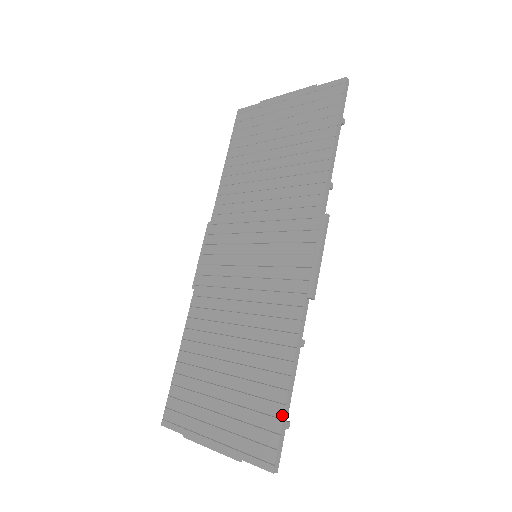
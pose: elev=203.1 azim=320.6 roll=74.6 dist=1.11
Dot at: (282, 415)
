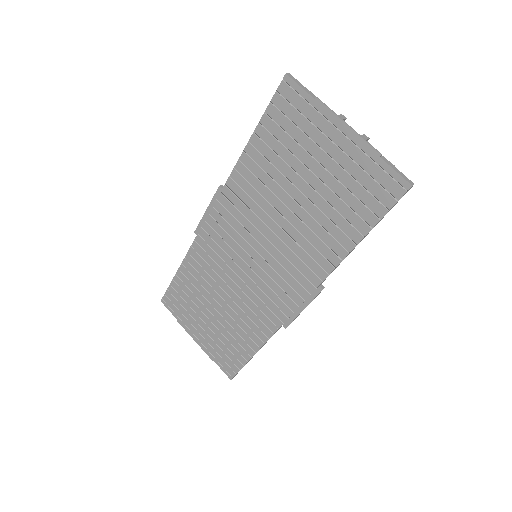
Dot at: (244, 364)
